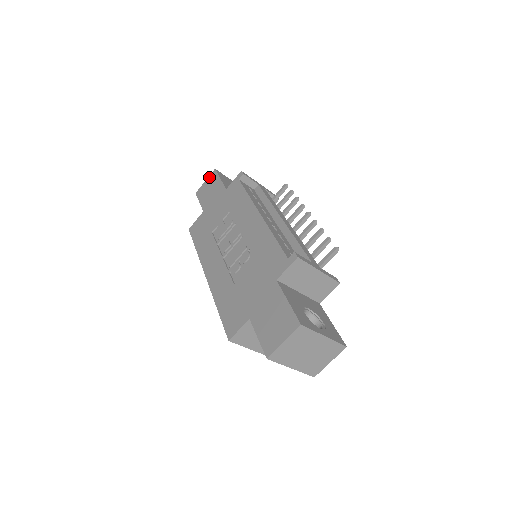
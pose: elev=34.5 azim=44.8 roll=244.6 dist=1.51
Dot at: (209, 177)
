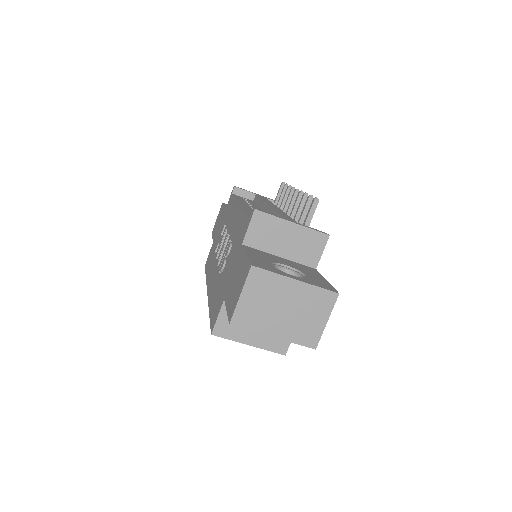
Dot at: (219, 212)
